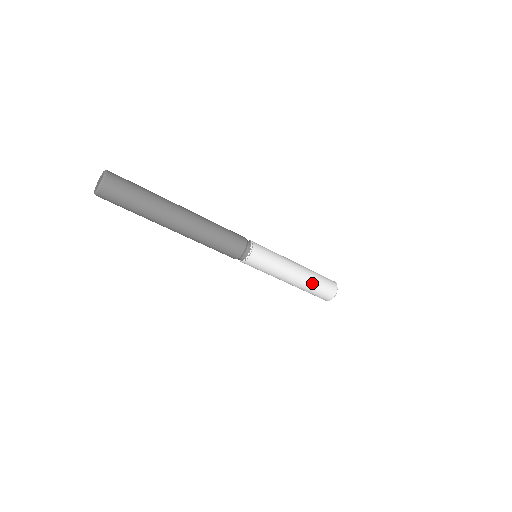
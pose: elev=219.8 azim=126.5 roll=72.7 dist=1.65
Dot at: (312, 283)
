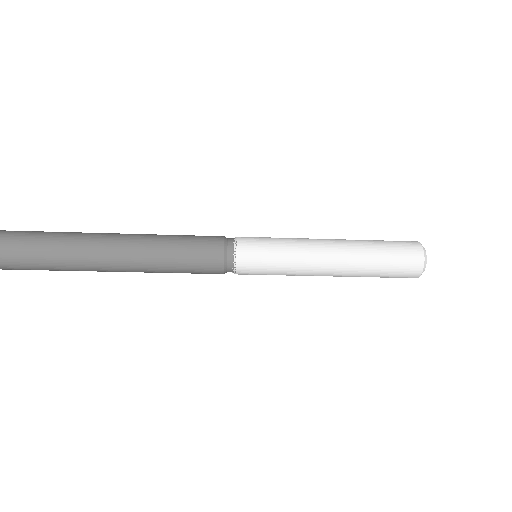
Dot at: (368, 251)
